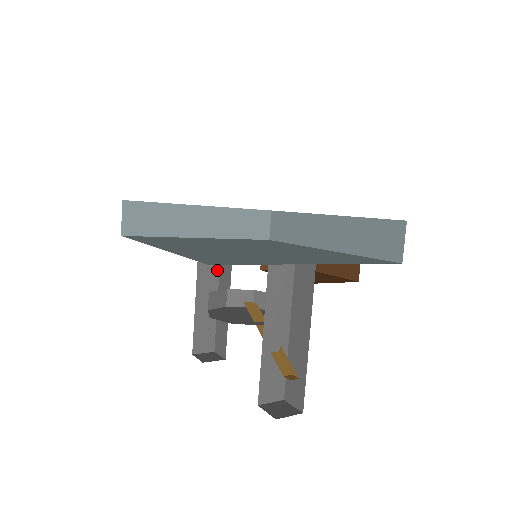
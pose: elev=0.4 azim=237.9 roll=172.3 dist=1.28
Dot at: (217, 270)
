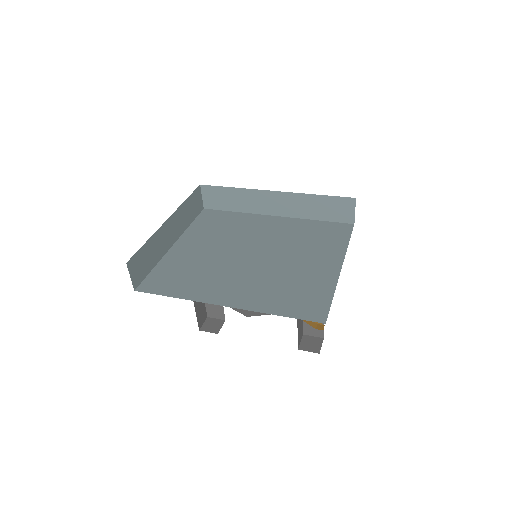
Dot at: occluded
